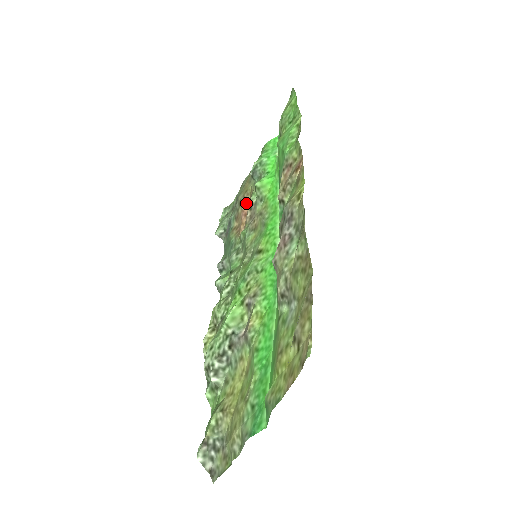
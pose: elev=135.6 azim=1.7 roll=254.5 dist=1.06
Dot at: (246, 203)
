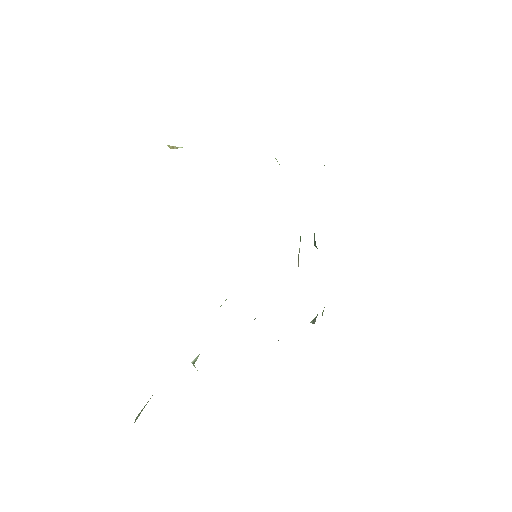
Dot at: occluded
